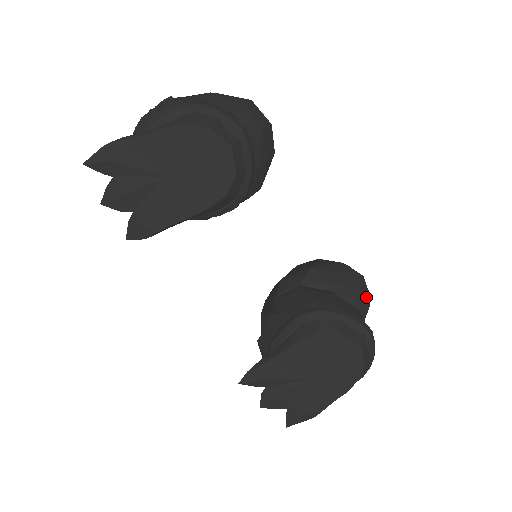
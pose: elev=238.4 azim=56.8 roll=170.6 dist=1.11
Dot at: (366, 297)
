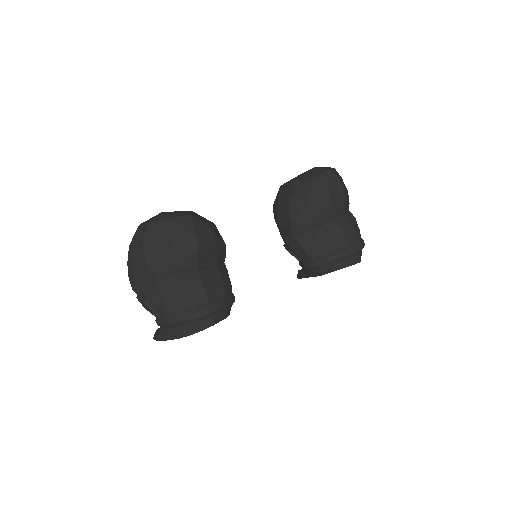
Dot at: (339, 198)
